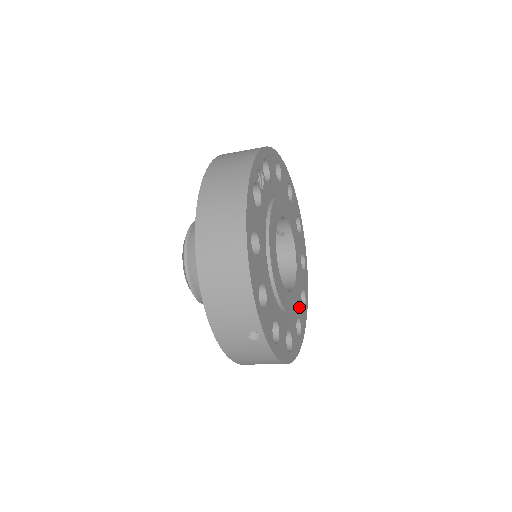
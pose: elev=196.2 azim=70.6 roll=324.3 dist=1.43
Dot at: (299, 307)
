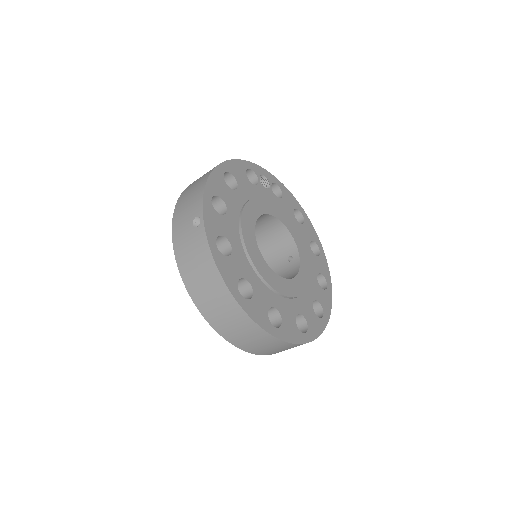
Dot at: (287, 312)
